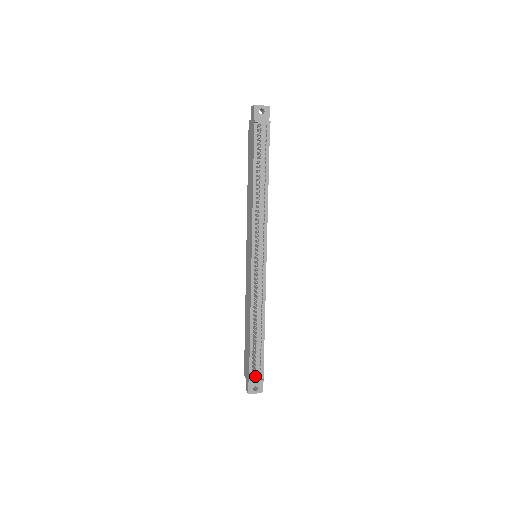
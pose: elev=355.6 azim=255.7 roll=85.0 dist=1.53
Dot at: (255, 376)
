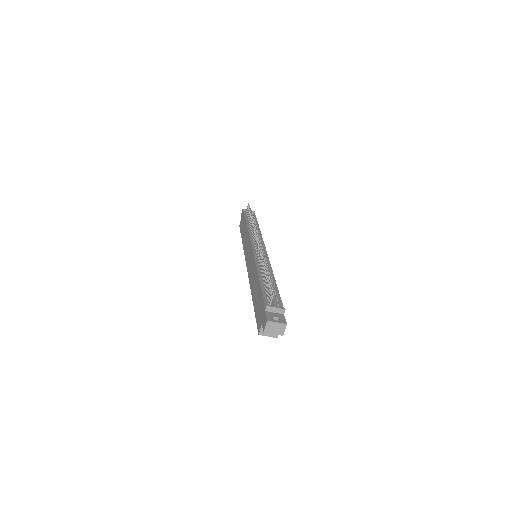
Dot at: (272, 303)
